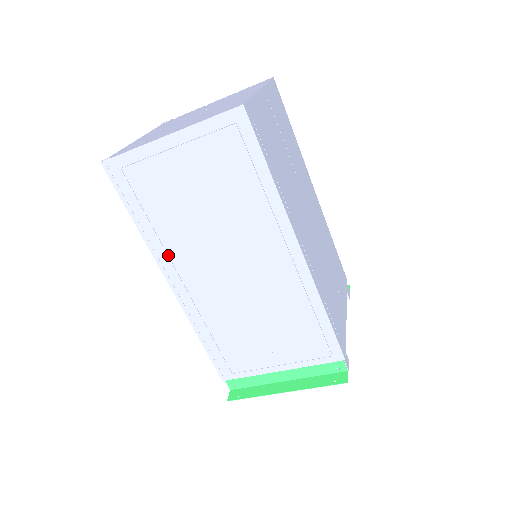
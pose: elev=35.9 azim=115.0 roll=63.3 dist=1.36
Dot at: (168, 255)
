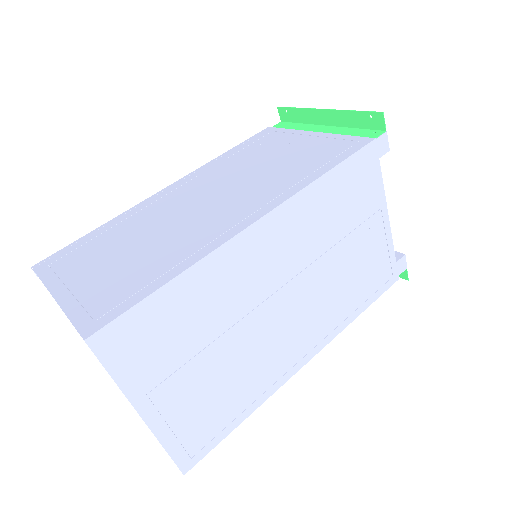
Dot at: occluded
